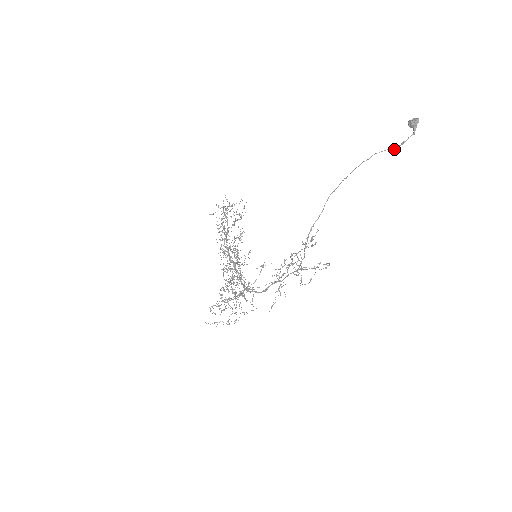
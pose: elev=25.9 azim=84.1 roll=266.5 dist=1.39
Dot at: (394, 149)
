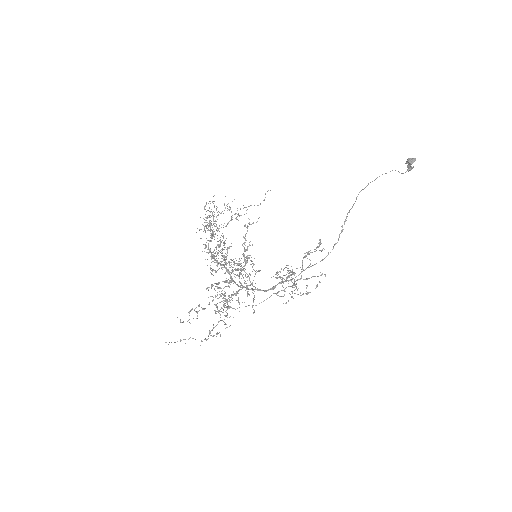
Dot at: (401, 173)
